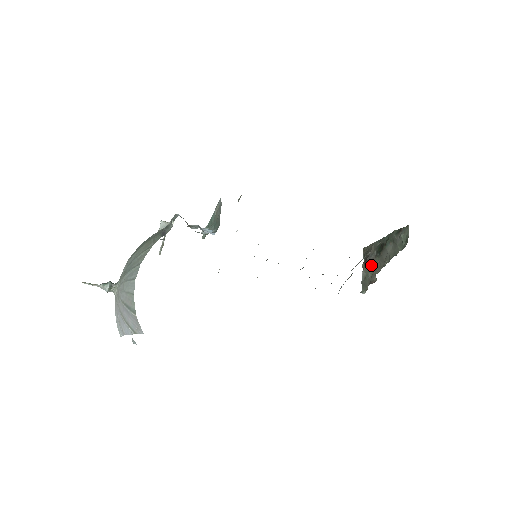
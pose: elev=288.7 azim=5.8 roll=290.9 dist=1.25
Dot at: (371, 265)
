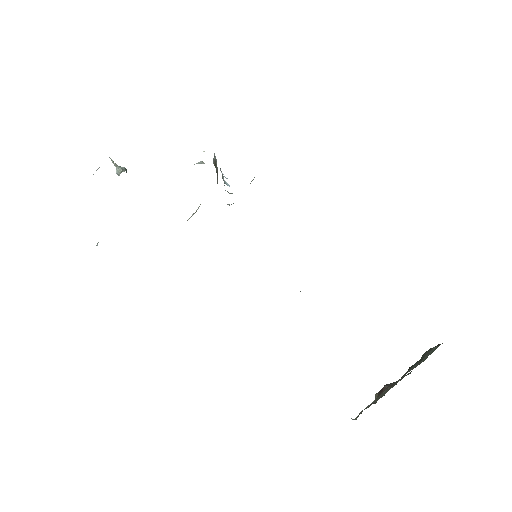
Dot at: (384, 391)
